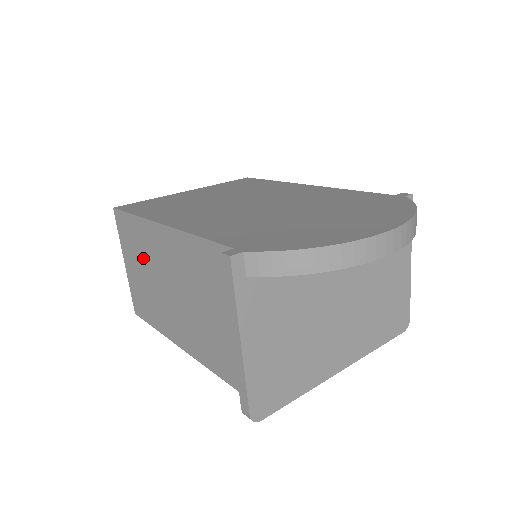
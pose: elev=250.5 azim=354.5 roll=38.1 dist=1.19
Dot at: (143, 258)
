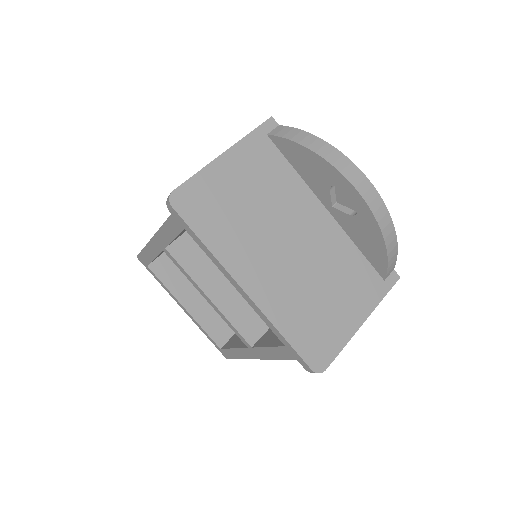
Dot at: occluded
